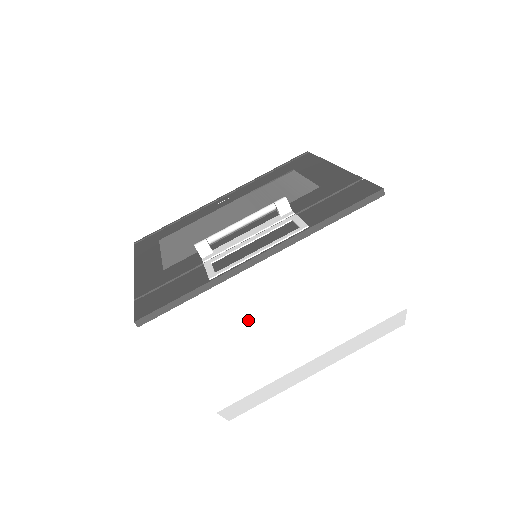
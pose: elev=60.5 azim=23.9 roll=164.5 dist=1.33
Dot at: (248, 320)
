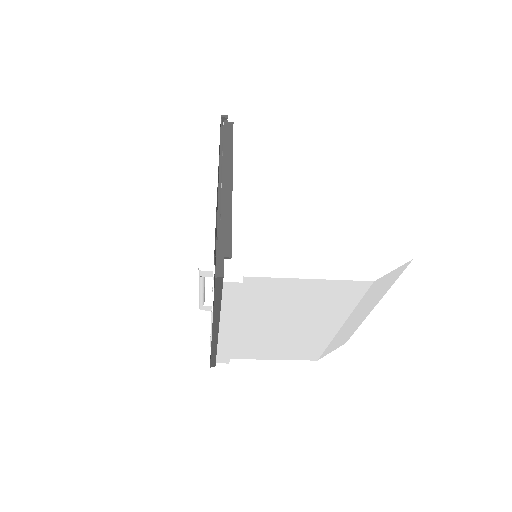
Dot at: (263, 339)
